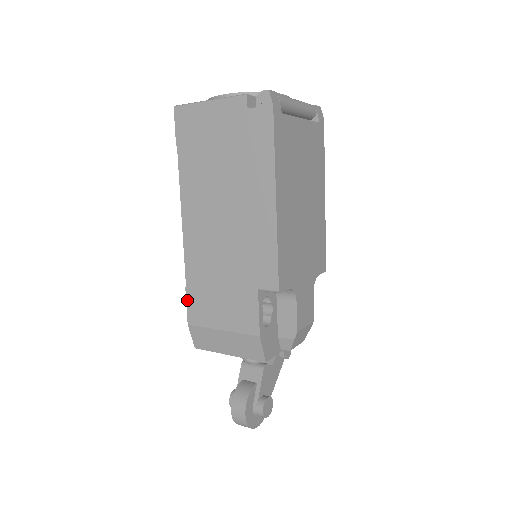
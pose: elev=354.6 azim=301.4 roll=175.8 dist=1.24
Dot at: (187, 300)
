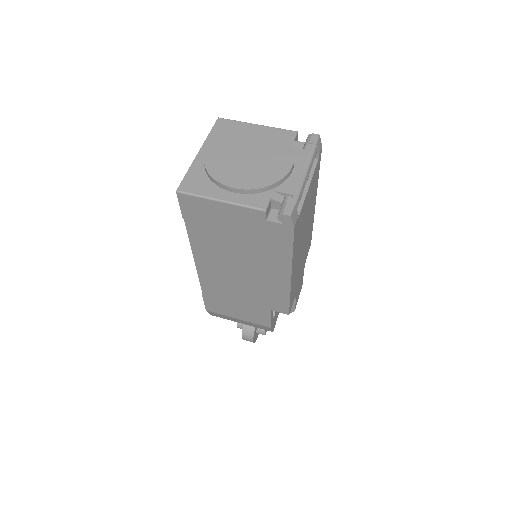
Dot at: (204, 301)
